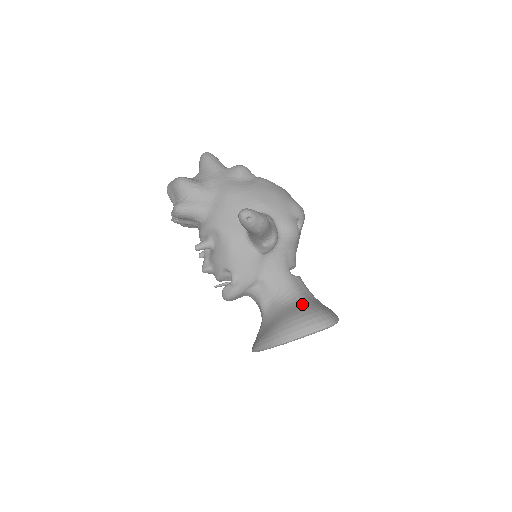
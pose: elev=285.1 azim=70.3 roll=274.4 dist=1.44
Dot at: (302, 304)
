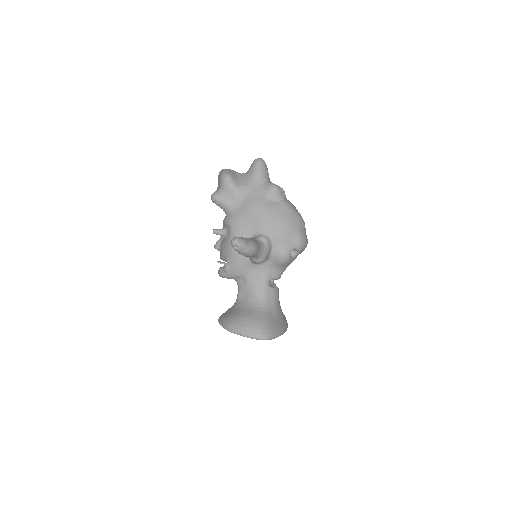
Dot at: (259, 312)
